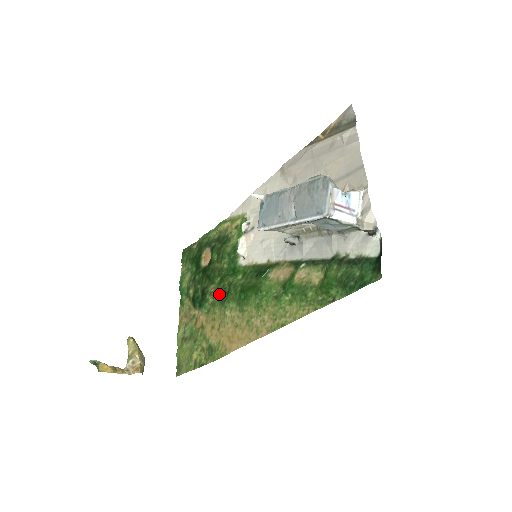
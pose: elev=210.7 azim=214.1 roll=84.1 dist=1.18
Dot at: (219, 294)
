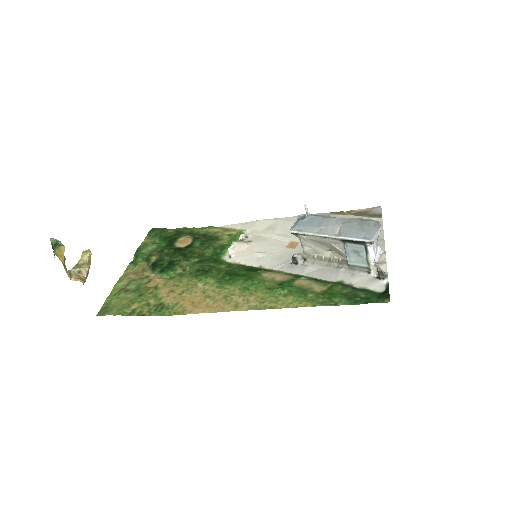
Dot at: (194, 269)
